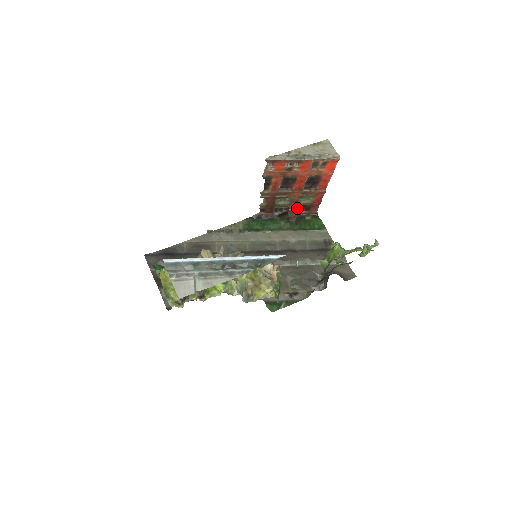
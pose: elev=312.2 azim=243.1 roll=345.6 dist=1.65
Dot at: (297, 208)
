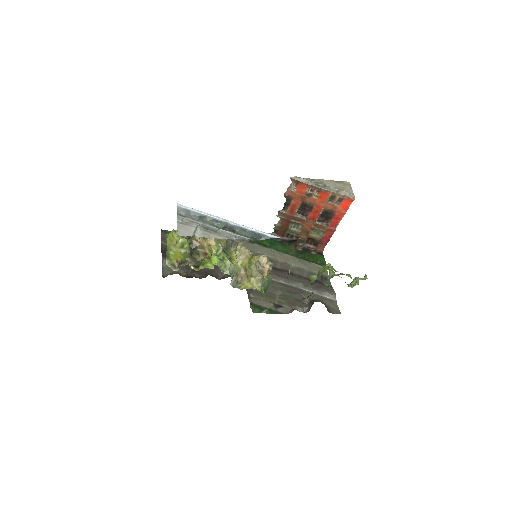
Dot at: (306, 240)
